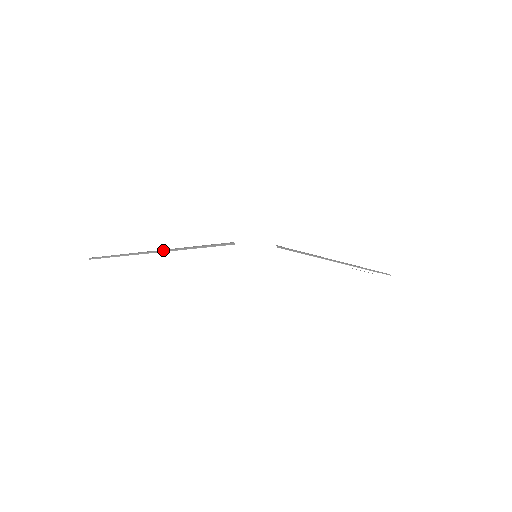
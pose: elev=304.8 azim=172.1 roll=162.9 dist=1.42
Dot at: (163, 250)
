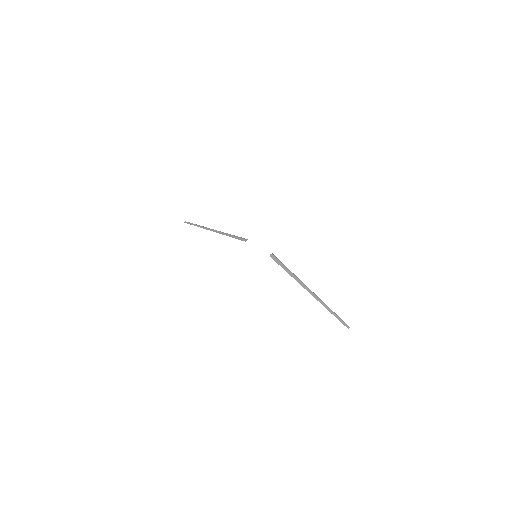
Dot at: (212, 230)
